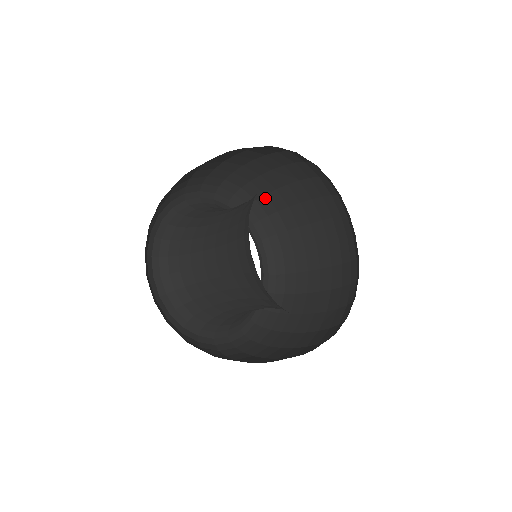
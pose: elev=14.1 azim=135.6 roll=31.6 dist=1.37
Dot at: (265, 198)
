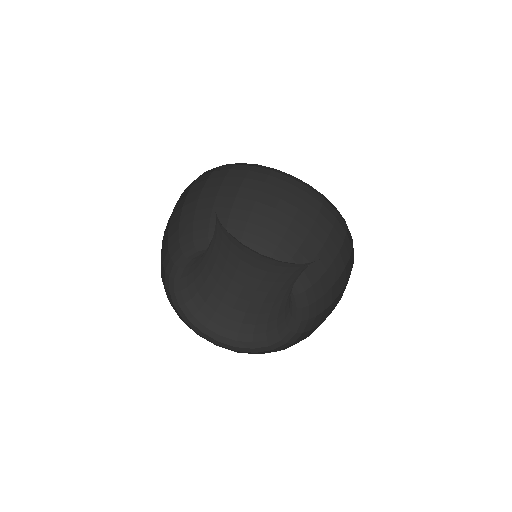
Dot at: (298, 253)
